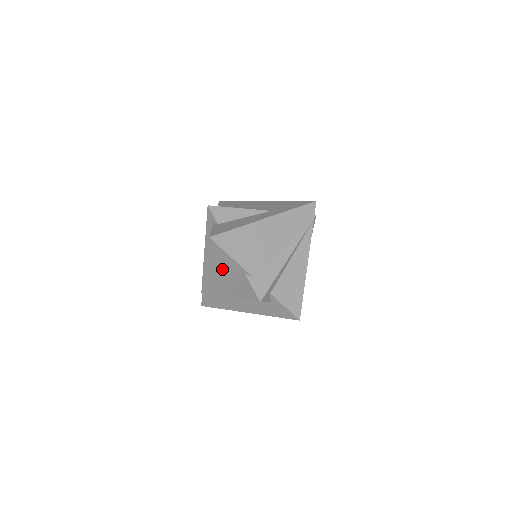
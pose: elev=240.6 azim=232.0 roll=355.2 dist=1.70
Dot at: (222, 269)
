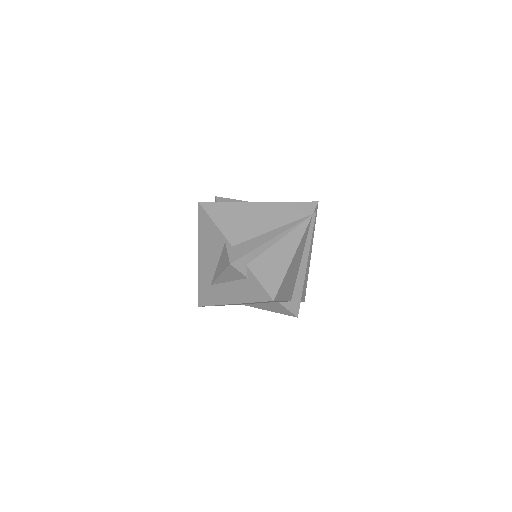
Dot at: (209, 243)
